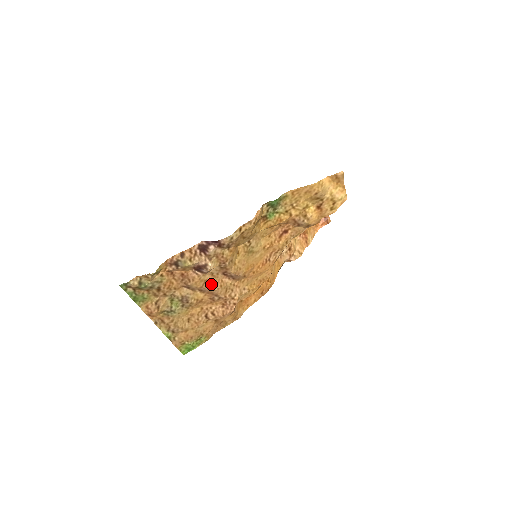
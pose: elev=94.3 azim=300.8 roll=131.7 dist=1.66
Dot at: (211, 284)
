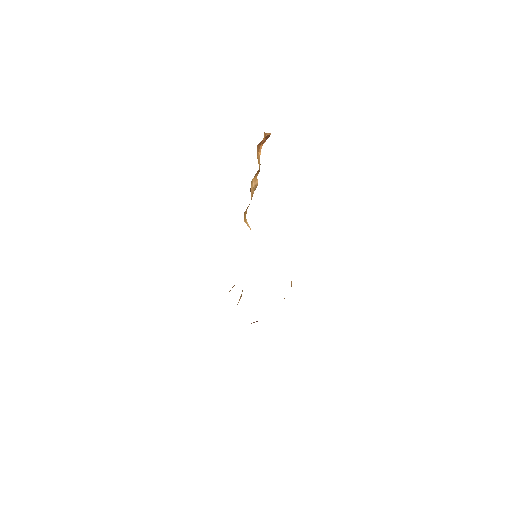
Dot at: occluded
